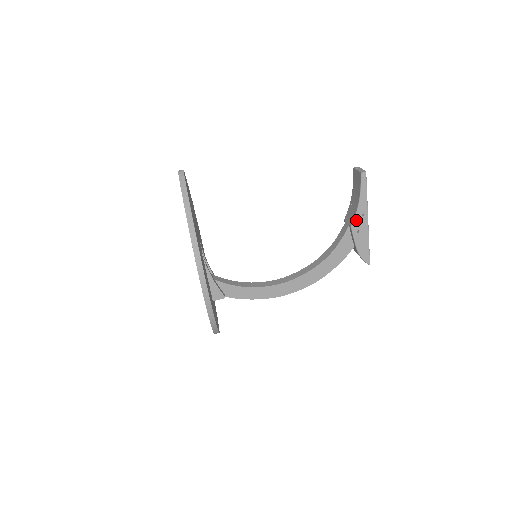
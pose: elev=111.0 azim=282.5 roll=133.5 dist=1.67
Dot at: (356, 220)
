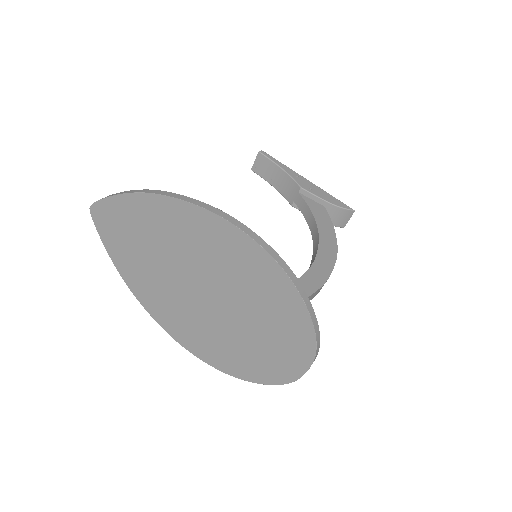
Dot at: (298, 182)
